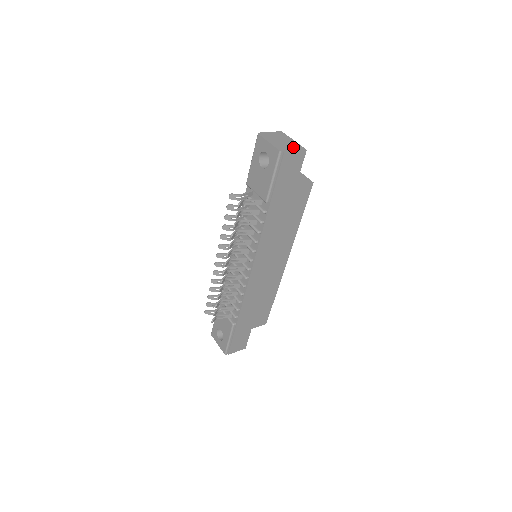
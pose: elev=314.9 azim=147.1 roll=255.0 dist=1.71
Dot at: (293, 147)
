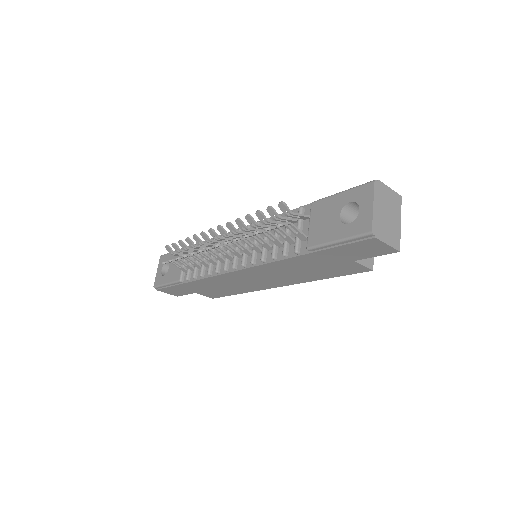
Dot at: (390, 236)
